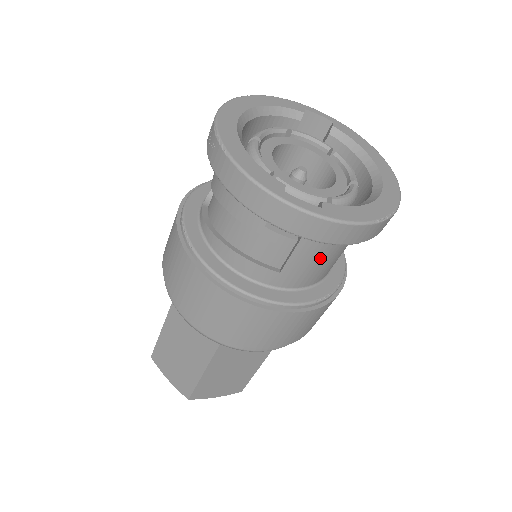
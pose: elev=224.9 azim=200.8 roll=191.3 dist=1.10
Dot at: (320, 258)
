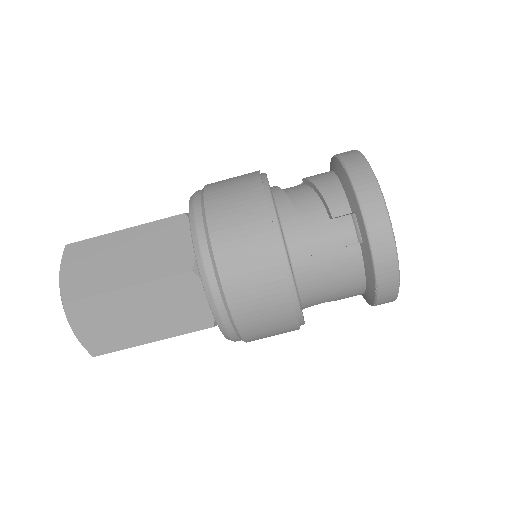
Dot at: (337, 276)
